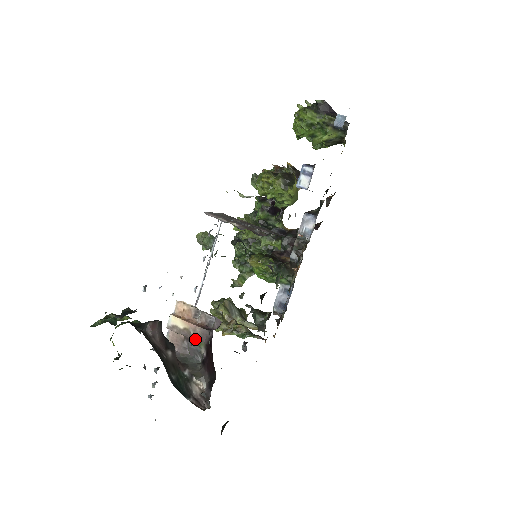
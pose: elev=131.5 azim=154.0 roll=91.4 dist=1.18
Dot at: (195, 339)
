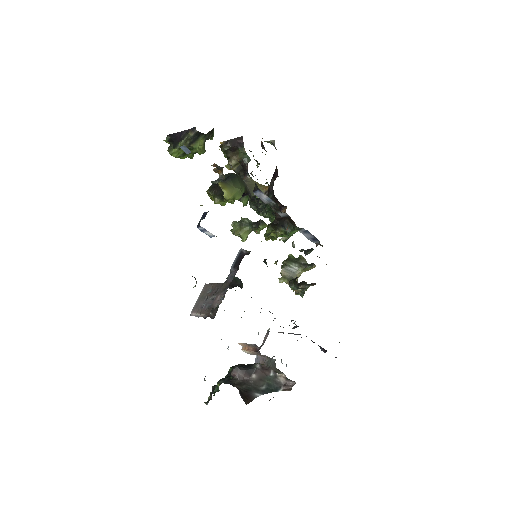
Dot at: (260, 355)
